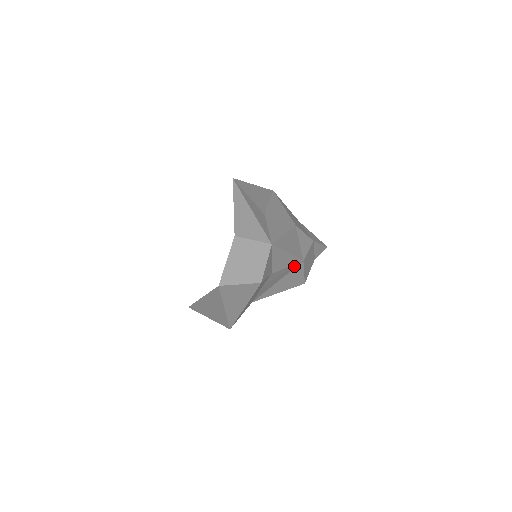
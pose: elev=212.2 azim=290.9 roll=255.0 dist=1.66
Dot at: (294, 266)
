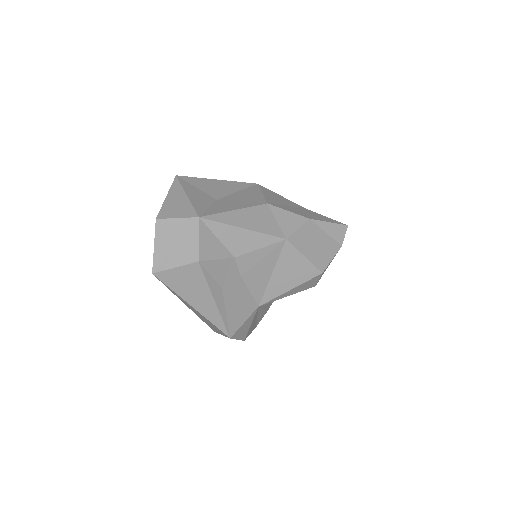
Dot at: (276, 248)
